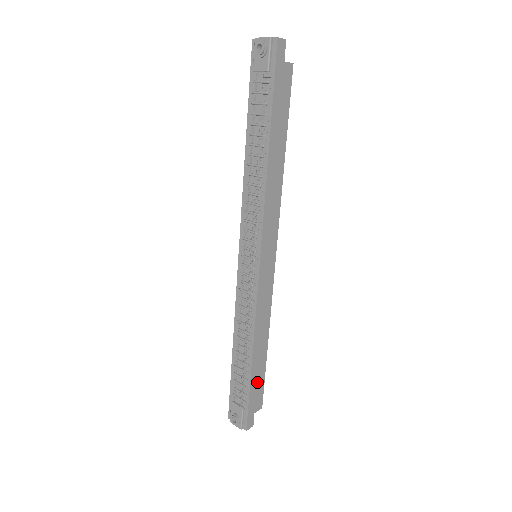
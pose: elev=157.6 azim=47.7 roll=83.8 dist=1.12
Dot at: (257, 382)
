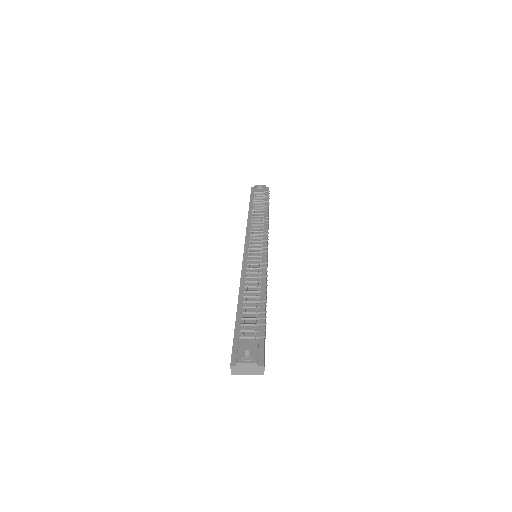
Dot at: occluded
